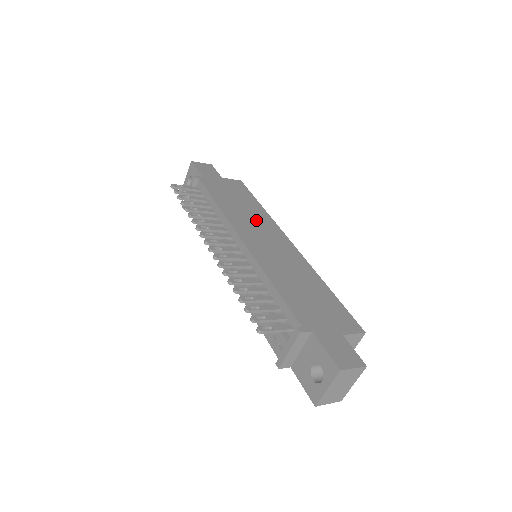
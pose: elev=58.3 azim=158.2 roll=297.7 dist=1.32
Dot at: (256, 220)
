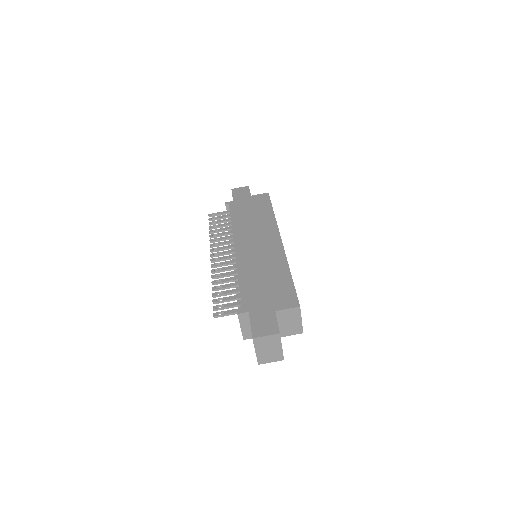
Dot at: (259, 227)
